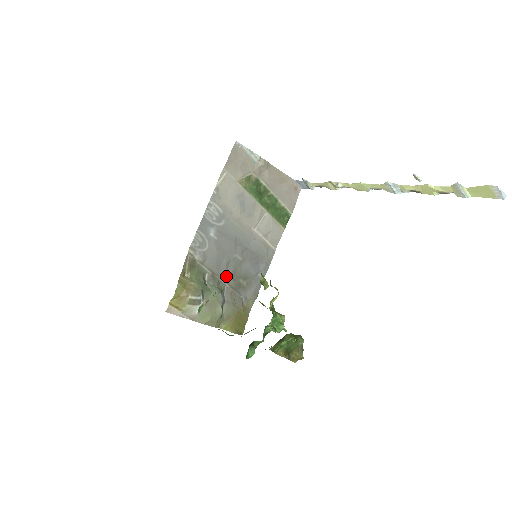
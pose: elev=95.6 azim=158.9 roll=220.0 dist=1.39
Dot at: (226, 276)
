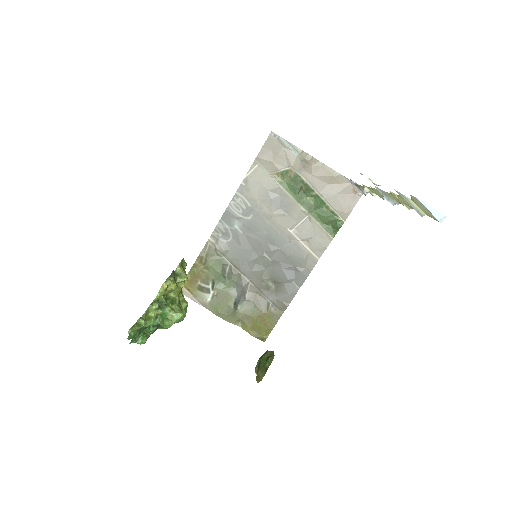
Dot at: (251, 274)
